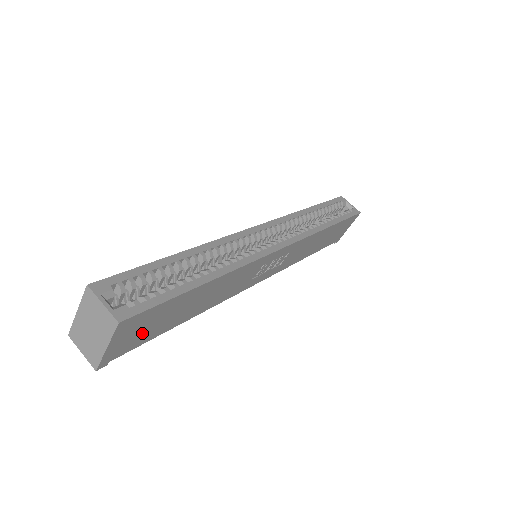
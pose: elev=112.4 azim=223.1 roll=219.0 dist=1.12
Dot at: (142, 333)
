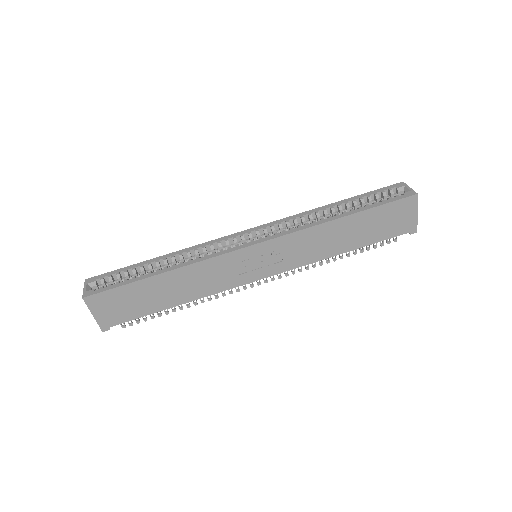
Dot at: (122, 310)
